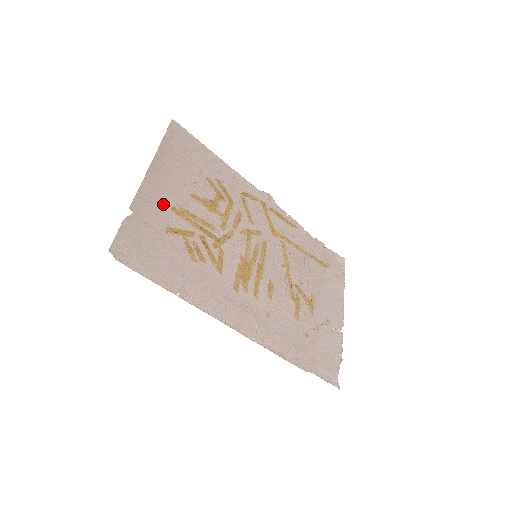
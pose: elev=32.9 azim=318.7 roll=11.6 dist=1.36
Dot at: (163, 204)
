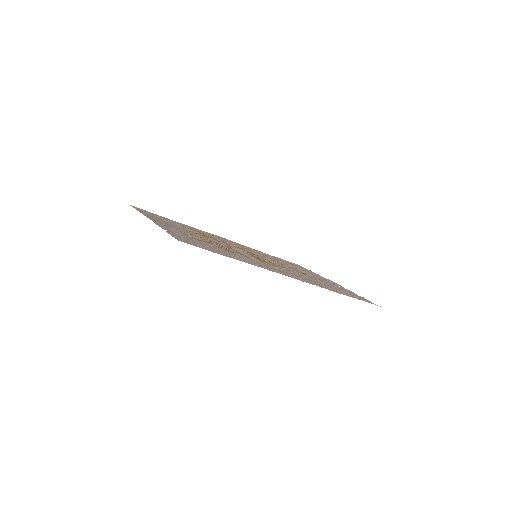
Dot at: occluded
